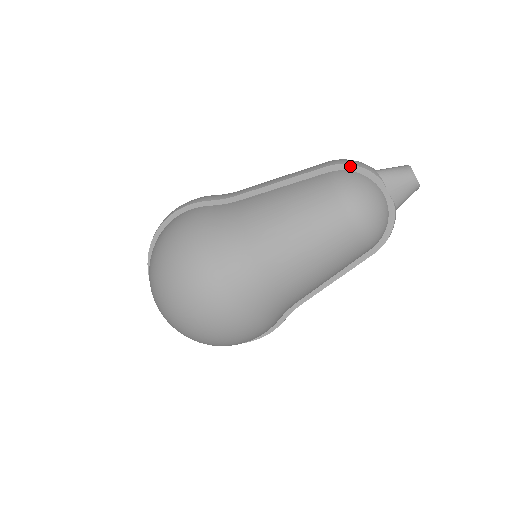
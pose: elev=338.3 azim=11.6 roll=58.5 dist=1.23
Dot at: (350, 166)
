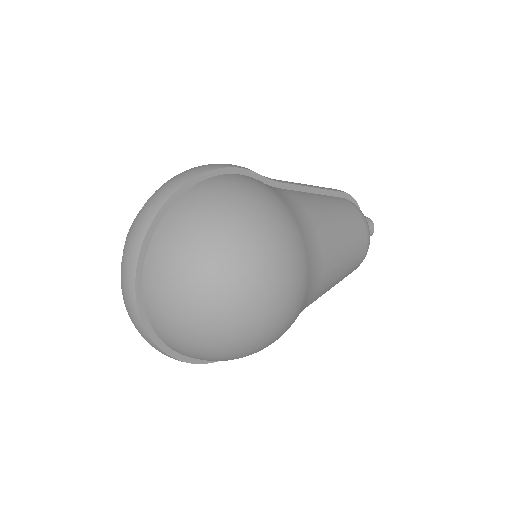
Dot at: (354, 200)
